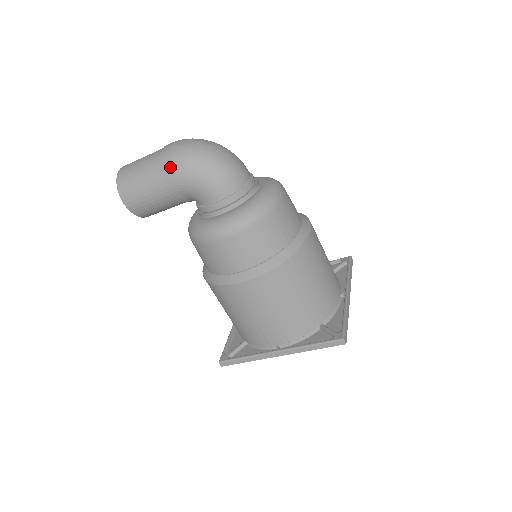
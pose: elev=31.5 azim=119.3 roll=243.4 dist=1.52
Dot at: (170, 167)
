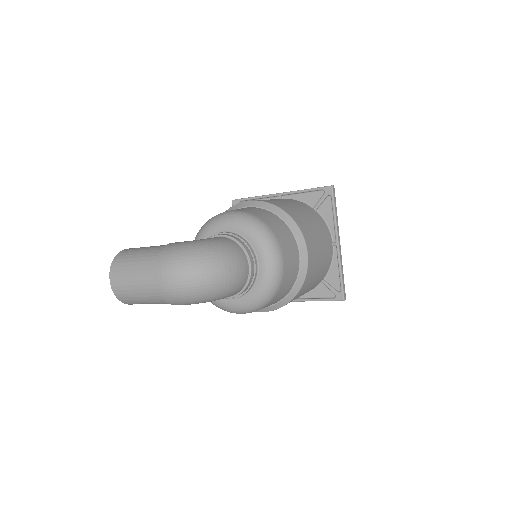
Dot at: (177, 304)
